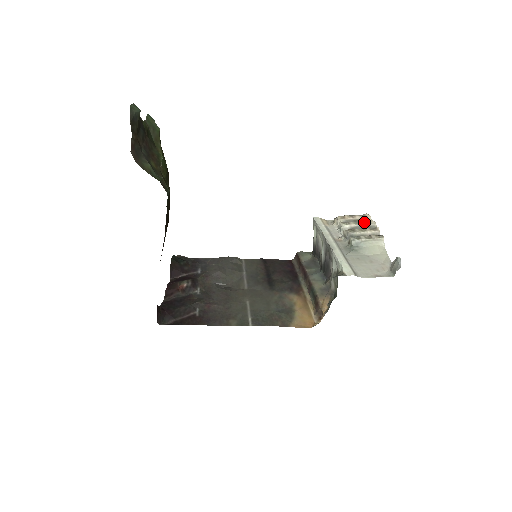
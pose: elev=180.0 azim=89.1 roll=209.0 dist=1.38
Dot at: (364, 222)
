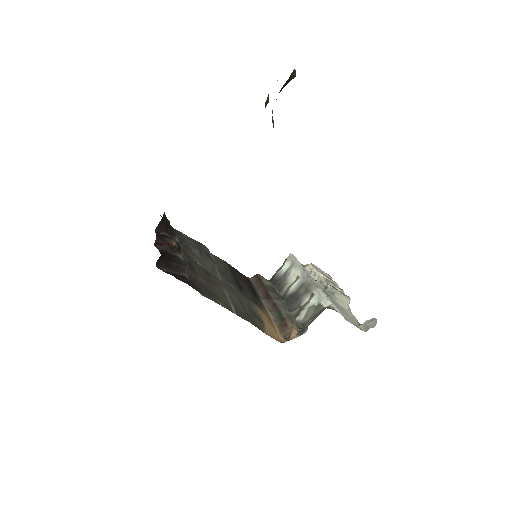
Dot at: occluded
